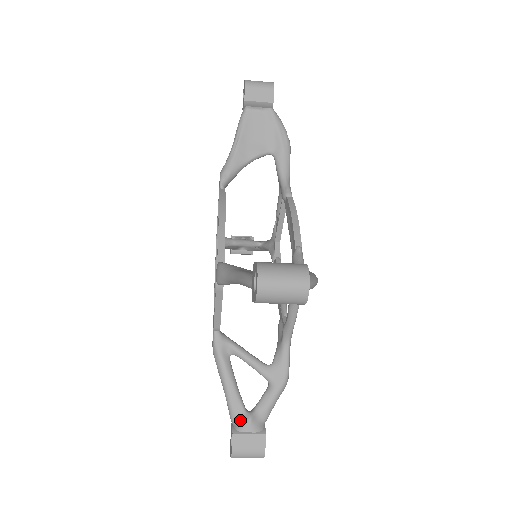
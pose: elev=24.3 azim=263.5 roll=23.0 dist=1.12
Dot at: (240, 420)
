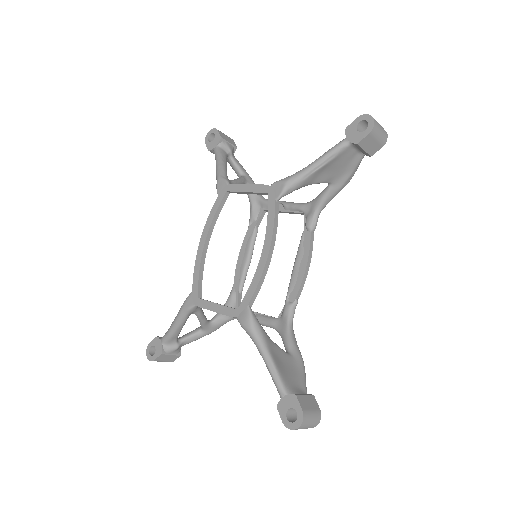
Dot at: (170, 346)
